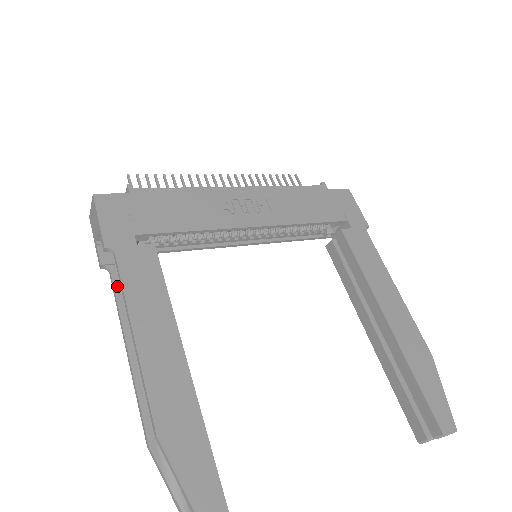
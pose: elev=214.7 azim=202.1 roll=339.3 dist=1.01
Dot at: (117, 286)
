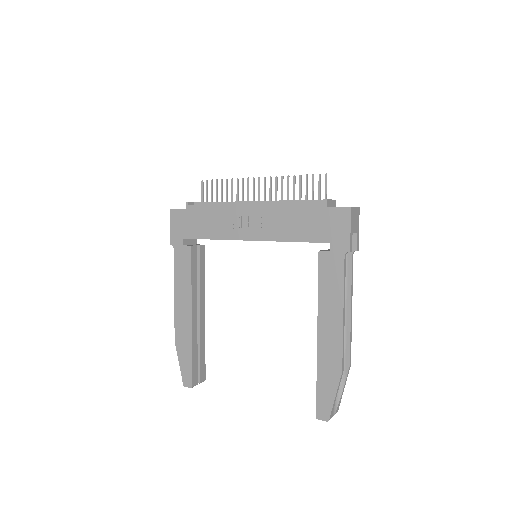
Dot at: occluded
